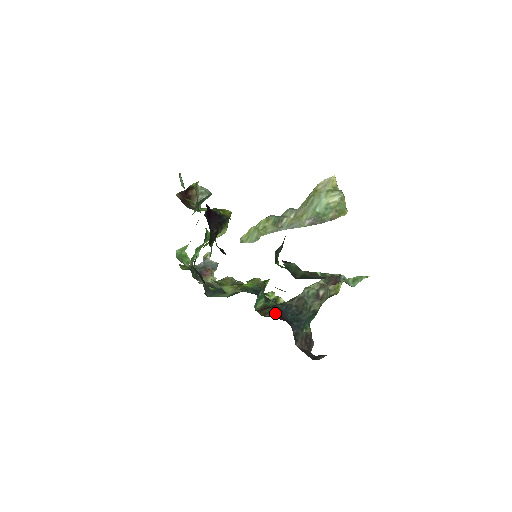
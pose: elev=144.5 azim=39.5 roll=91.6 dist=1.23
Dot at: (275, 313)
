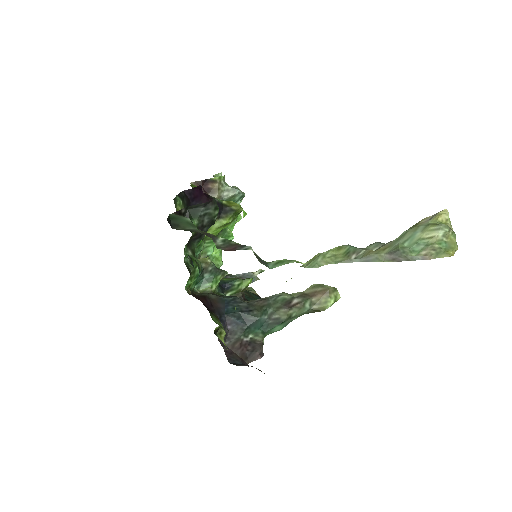
Dot at: (203, 294)
